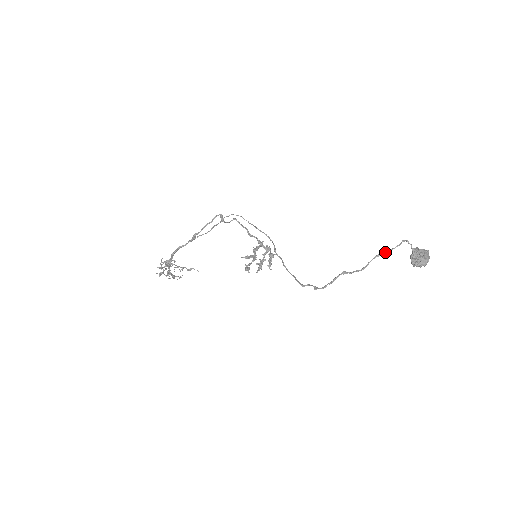
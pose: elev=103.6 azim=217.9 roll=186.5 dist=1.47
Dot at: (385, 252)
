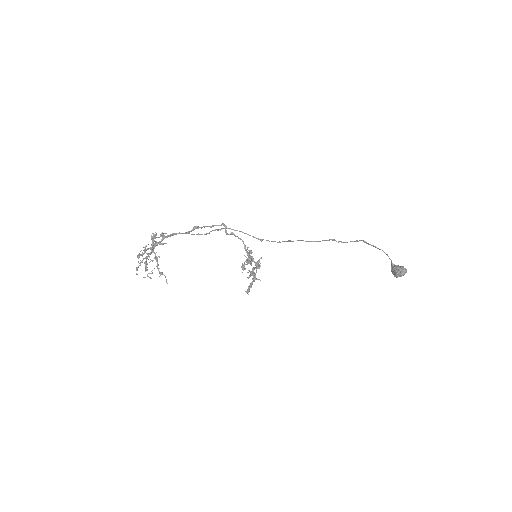
Dot at: occluded
